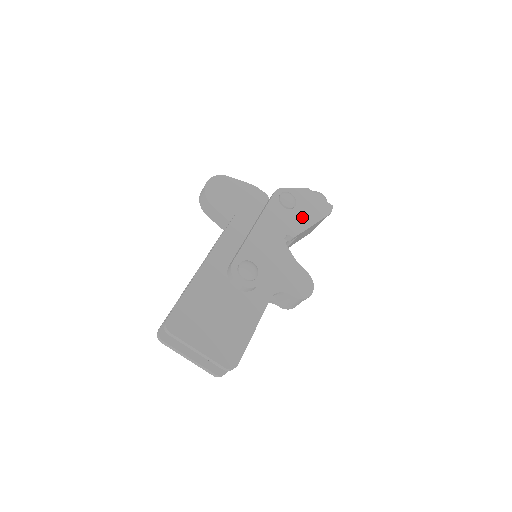
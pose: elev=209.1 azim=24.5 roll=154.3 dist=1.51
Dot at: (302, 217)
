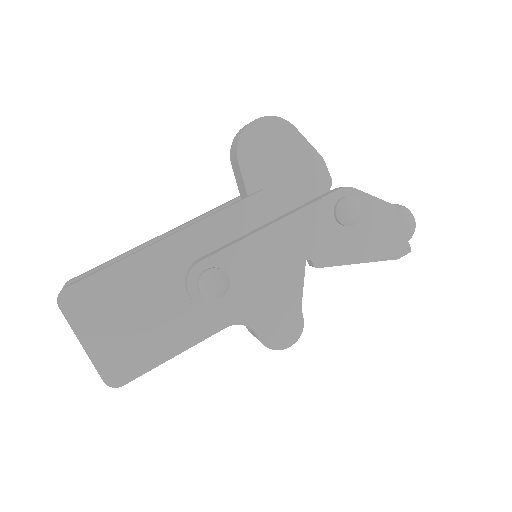
Dot at: (352, 245)
